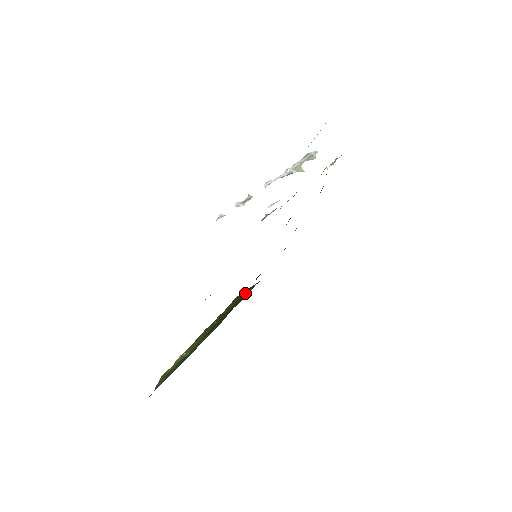
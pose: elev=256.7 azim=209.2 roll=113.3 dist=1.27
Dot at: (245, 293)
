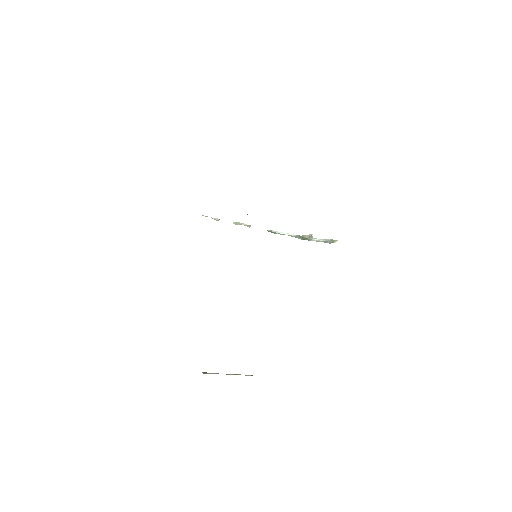
Dot at: occluded
